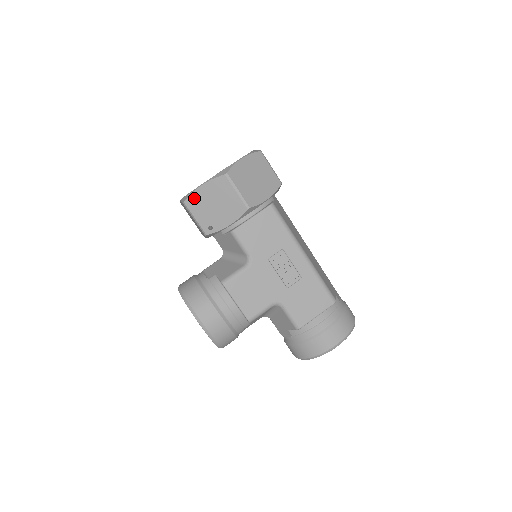
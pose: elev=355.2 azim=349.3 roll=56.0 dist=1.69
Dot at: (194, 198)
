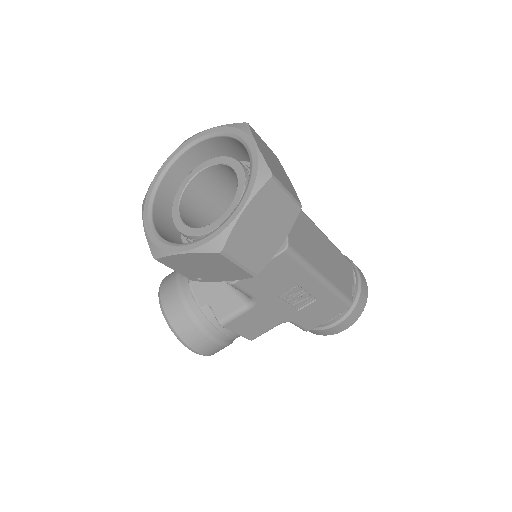
Dot at: (171, 259)
